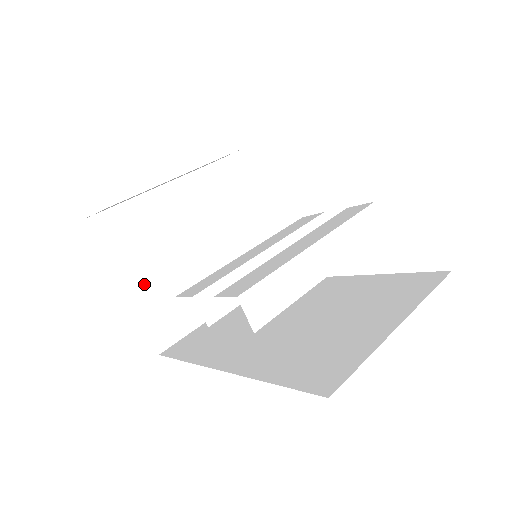
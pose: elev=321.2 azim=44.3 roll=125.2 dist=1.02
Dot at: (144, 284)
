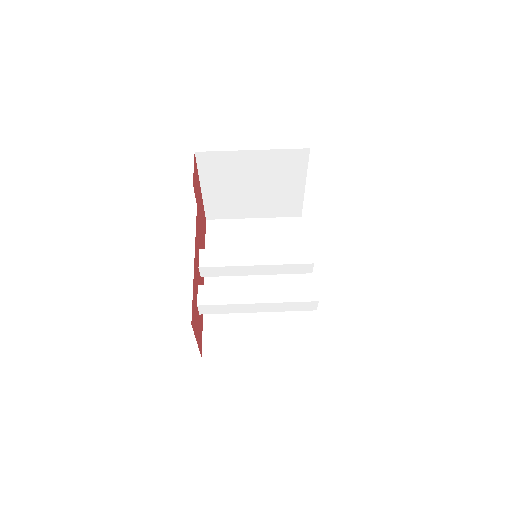
Dot at: (215, 191)
